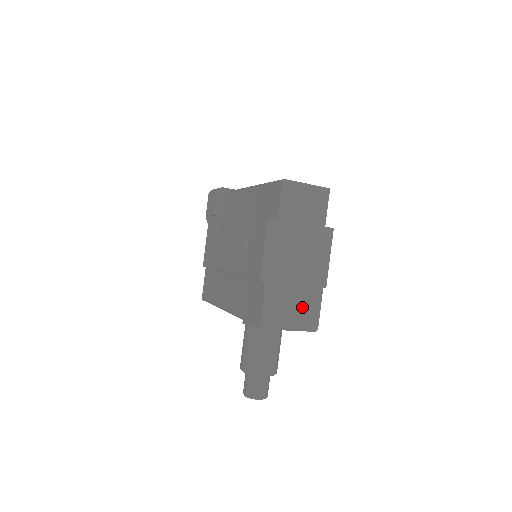
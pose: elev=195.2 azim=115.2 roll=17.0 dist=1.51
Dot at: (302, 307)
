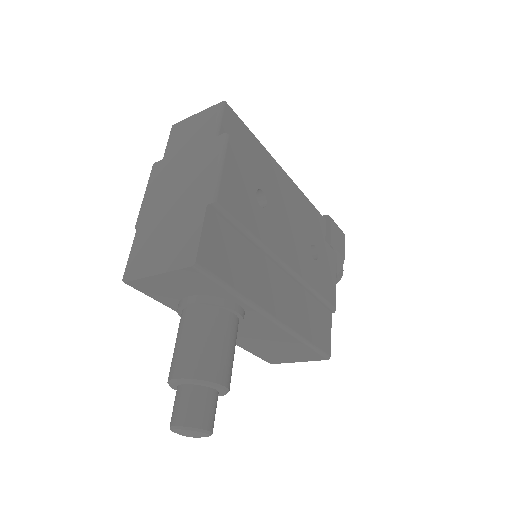
Dot at: (176, 239)
